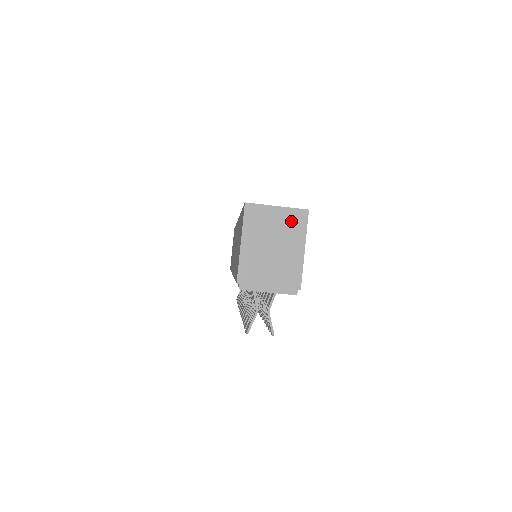
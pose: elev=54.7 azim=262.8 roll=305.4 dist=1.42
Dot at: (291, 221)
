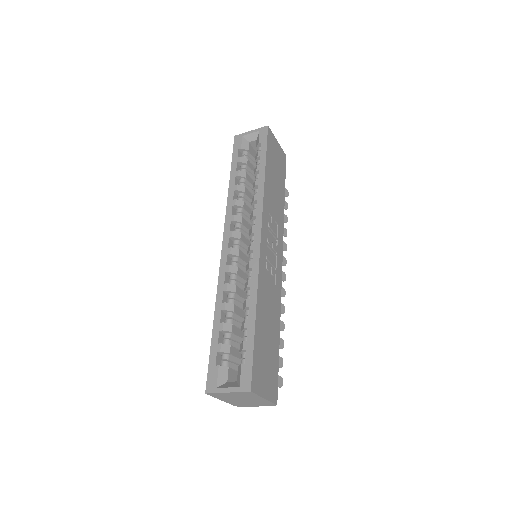
Dot at: (243, 395)
